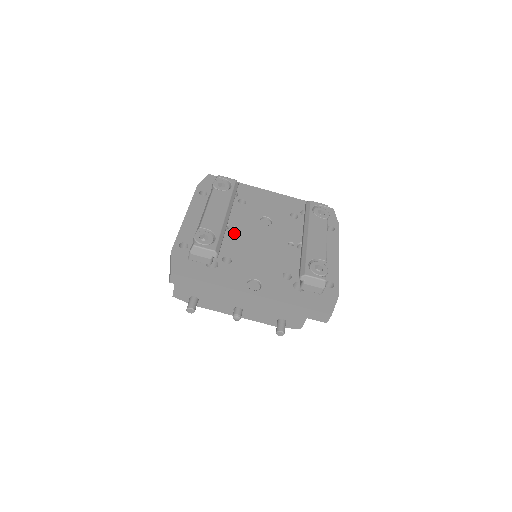
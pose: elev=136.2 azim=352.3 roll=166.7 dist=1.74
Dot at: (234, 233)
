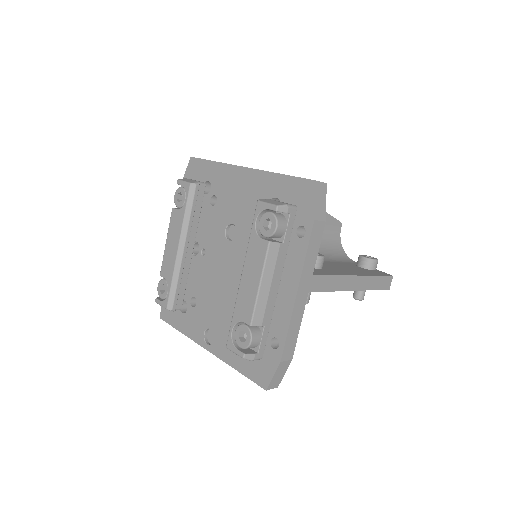
Dot at: (202, 260)
